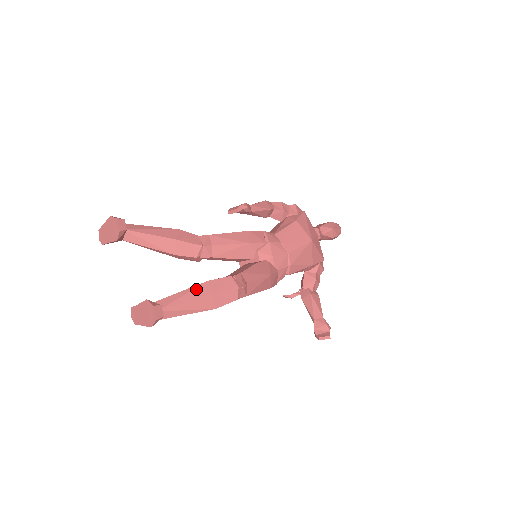
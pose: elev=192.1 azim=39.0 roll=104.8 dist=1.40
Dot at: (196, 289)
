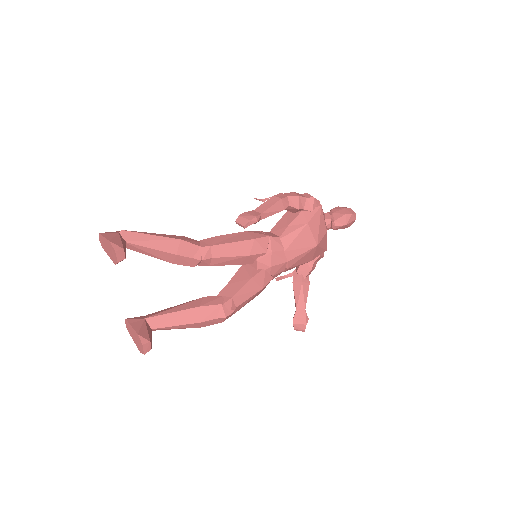
Dot at: (186, 314)
